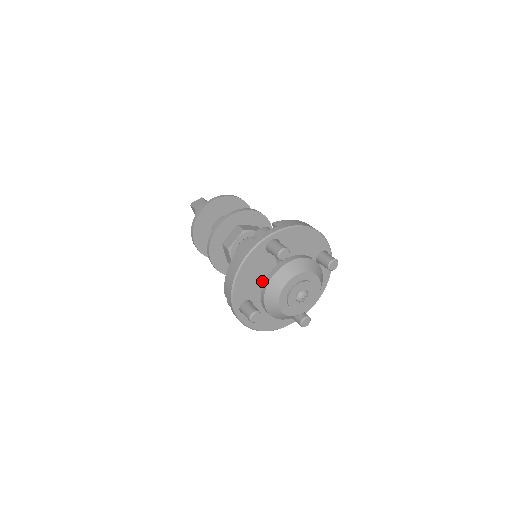
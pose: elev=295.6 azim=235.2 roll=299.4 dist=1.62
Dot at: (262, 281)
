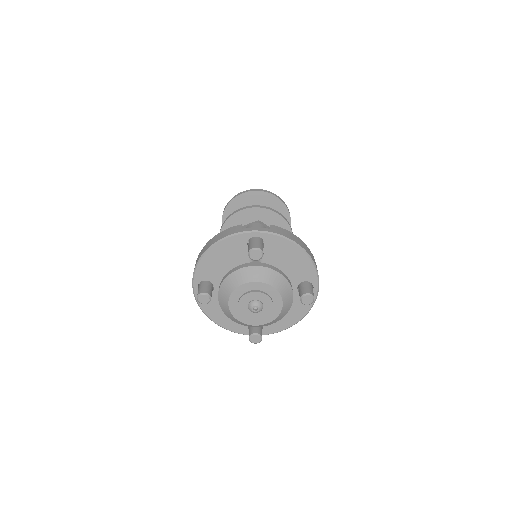
Dot at: occluded
